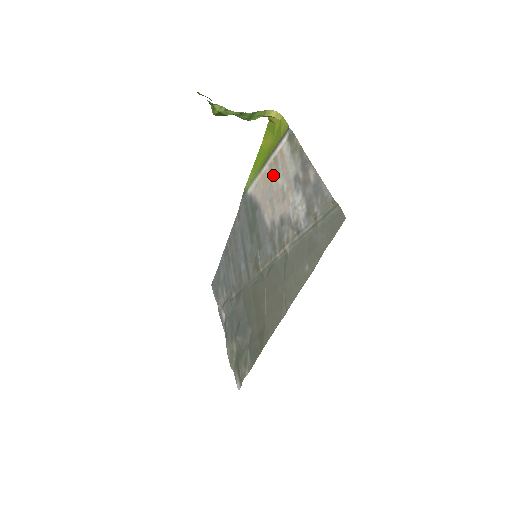
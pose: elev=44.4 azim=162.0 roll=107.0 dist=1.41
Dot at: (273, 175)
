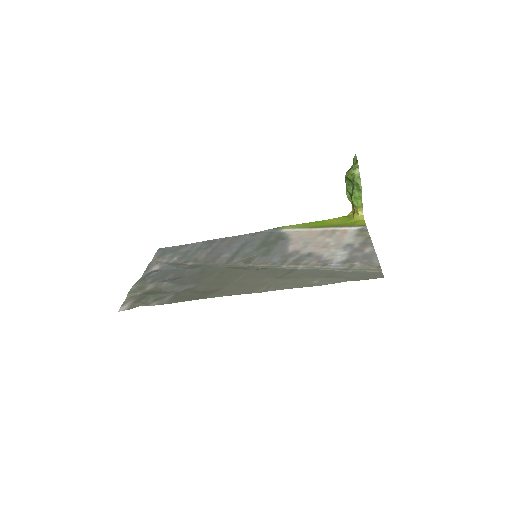
Dot at: (324, 235)
